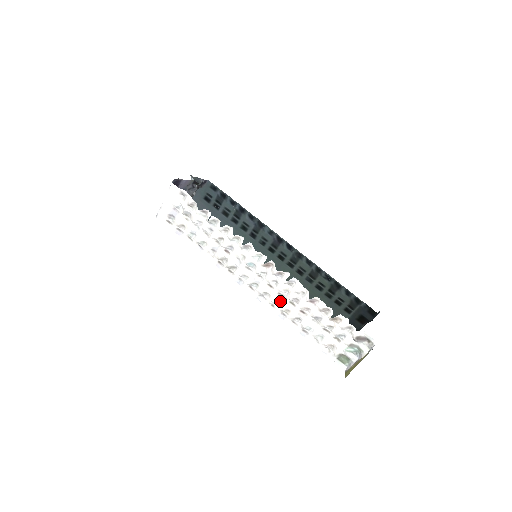
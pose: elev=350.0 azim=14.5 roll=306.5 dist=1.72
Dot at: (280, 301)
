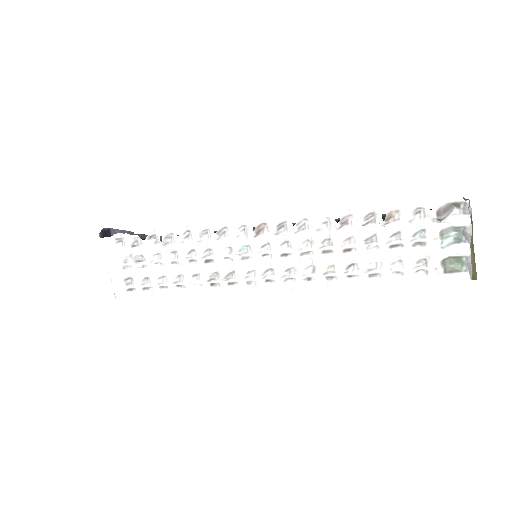
Dot at: (312, 264)
